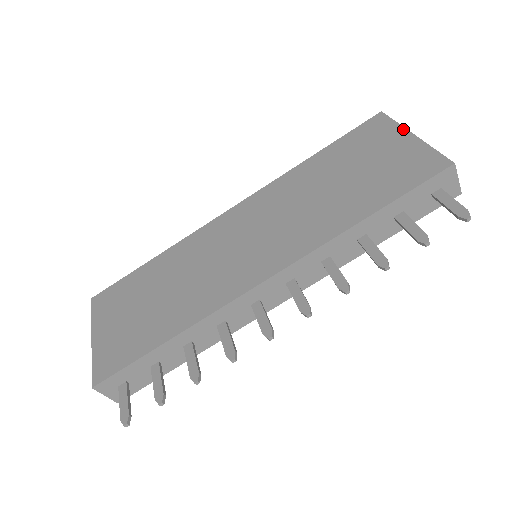
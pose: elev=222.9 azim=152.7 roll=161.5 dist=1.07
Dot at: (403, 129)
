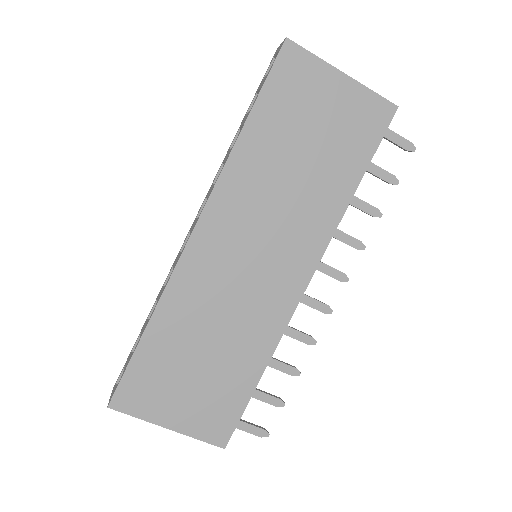
Dot at: (329, 67)
